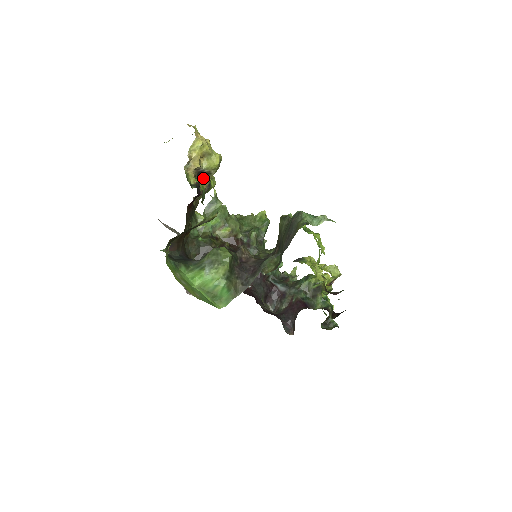
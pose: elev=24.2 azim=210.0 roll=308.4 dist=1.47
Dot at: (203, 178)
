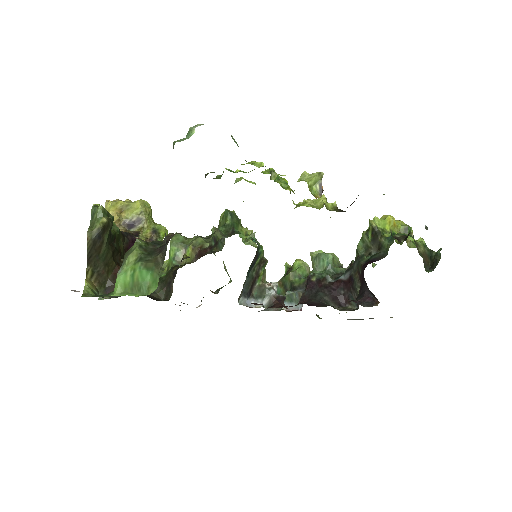
Dot at: (139, 228)
